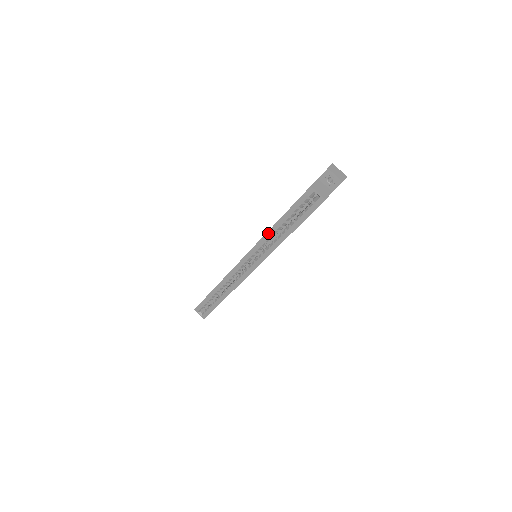
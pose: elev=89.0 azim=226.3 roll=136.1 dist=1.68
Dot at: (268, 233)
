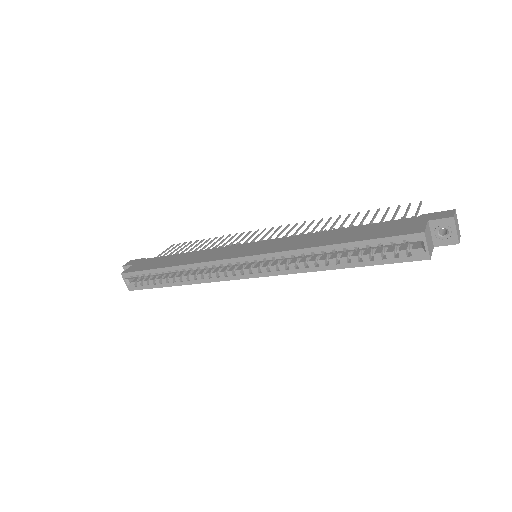
Dot at: (308, 250)
